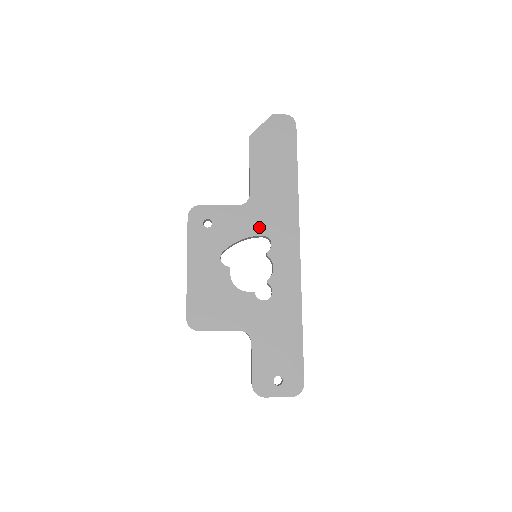
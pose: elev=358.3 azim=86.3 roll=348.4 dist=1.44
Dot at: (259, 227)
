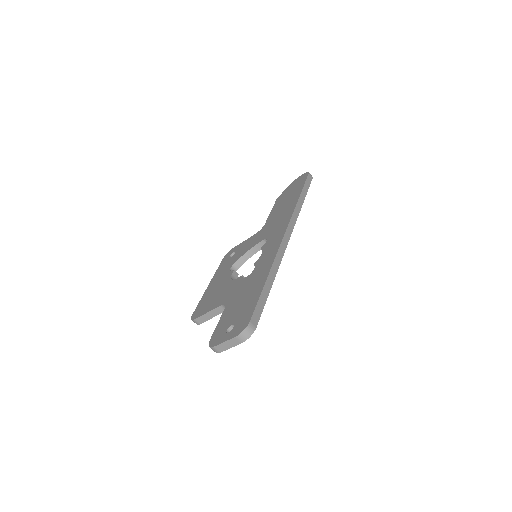
Dot at: (263, 237)
